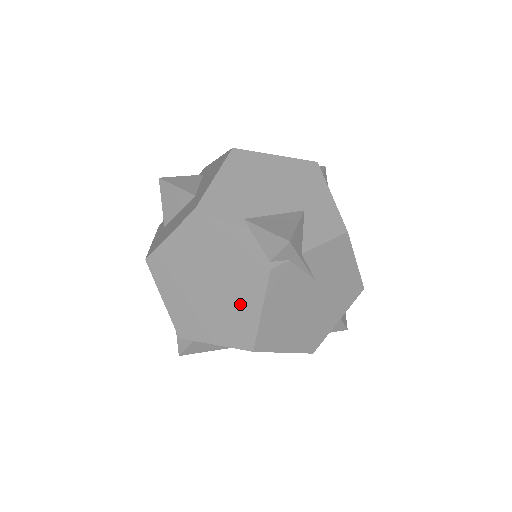
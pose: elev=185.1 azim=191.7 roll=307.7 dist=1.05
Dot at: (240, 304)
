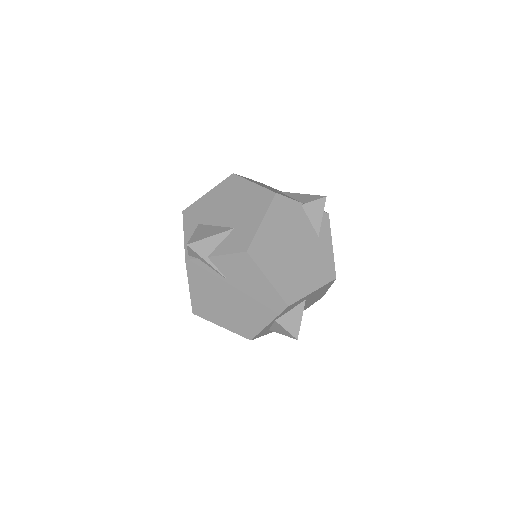
Dot at: occluded
